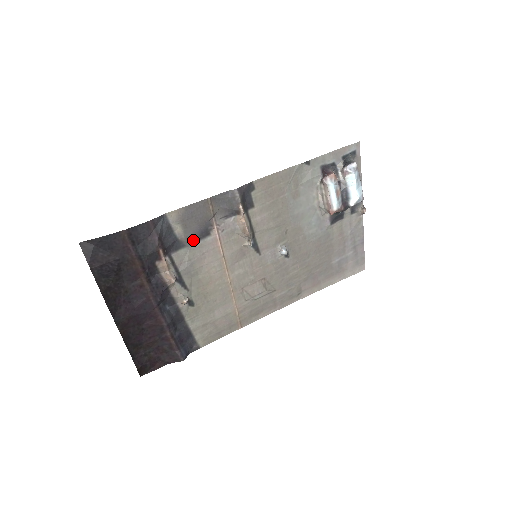
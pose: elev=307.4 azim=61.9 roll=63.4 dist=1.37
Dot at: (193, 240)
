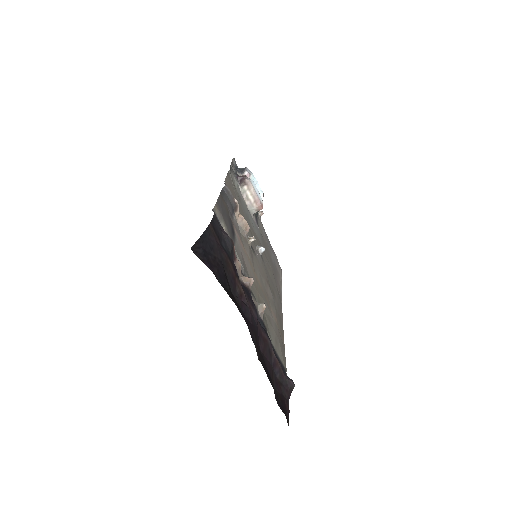
Dot at: (233, 240)
